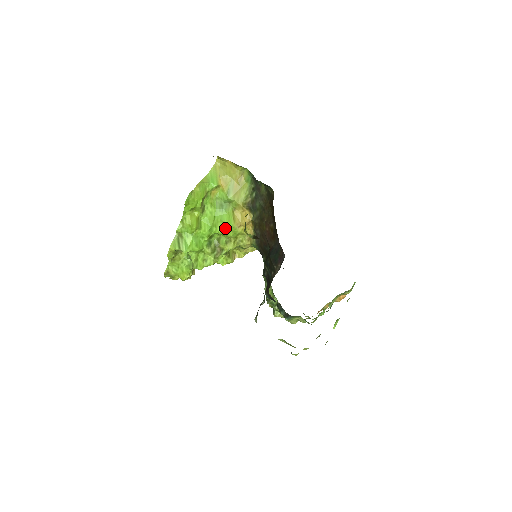
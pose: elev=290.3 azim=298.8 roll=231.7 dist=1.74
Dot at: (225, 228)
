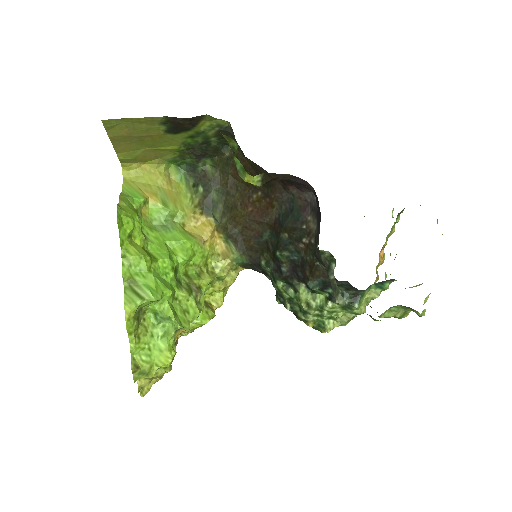
Dot at: (188, 249)
